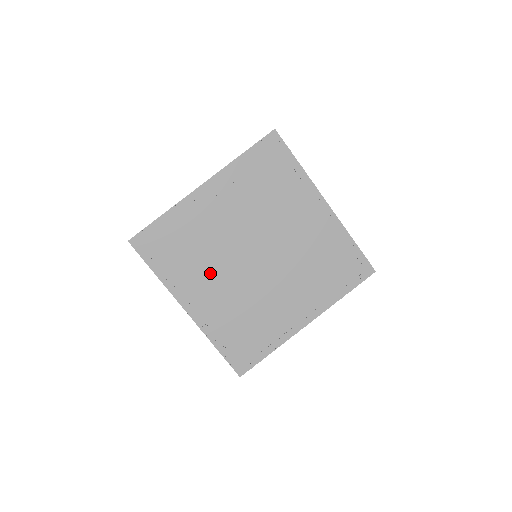
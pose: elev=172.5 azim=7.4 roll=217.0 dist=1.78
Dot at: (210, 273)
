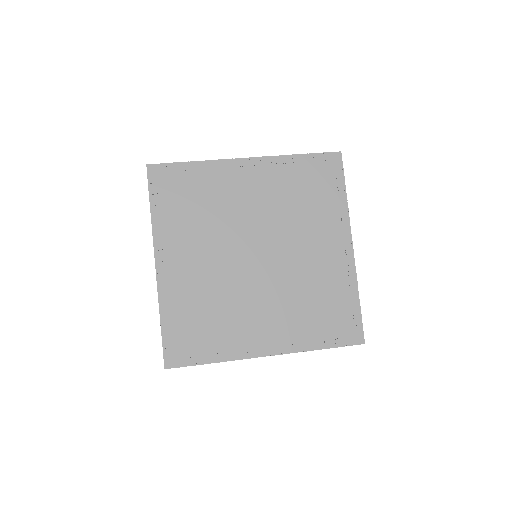
Dot at: (245, 310)
